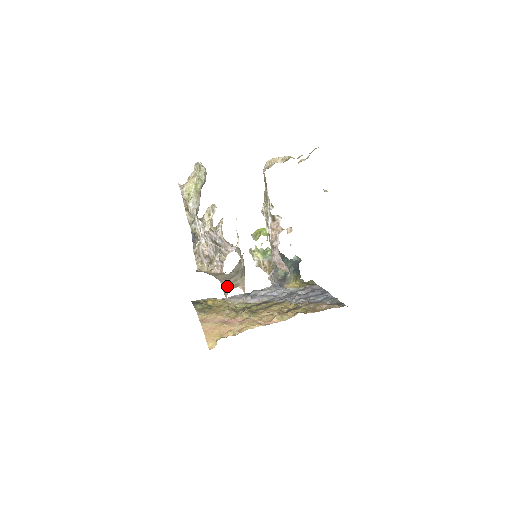
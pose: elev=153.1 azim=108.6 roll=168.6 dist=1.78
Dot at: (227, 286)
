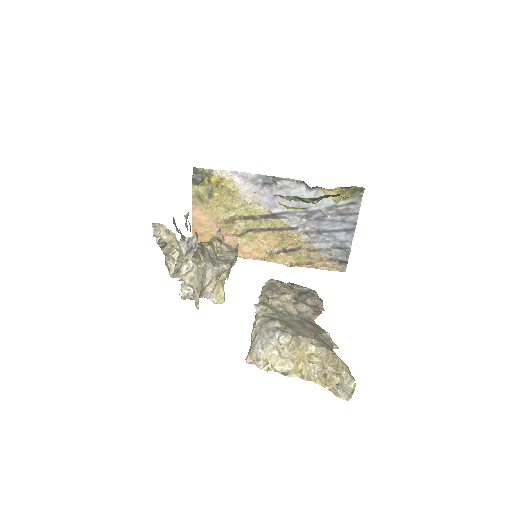
Dot at: occluded
